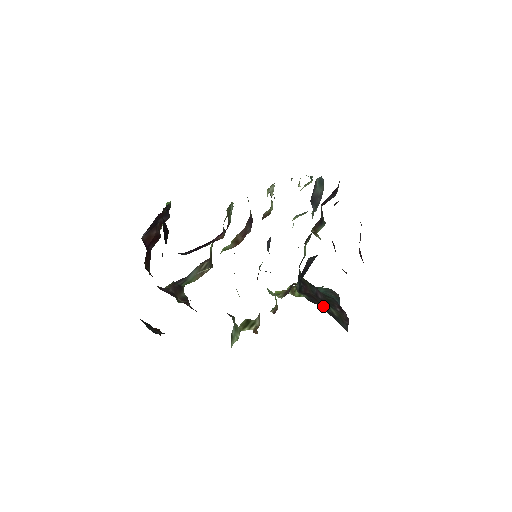
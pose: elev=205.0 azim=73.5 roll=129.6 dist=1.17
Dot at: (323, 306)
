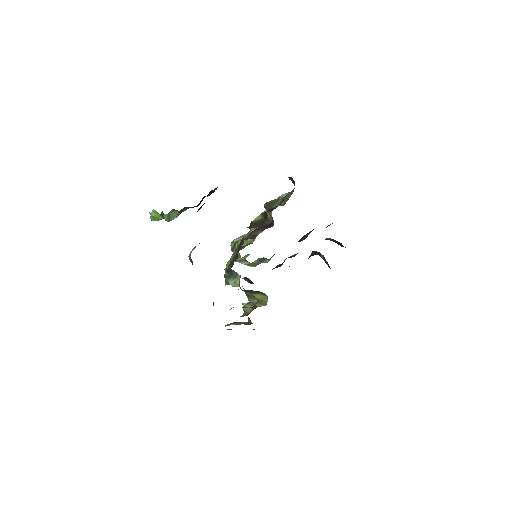
Dot at: occluded
